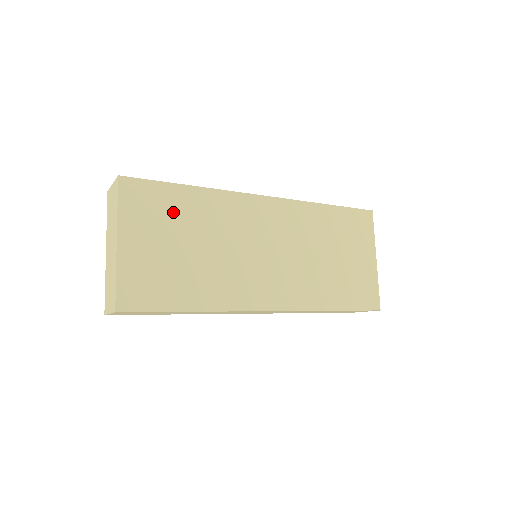
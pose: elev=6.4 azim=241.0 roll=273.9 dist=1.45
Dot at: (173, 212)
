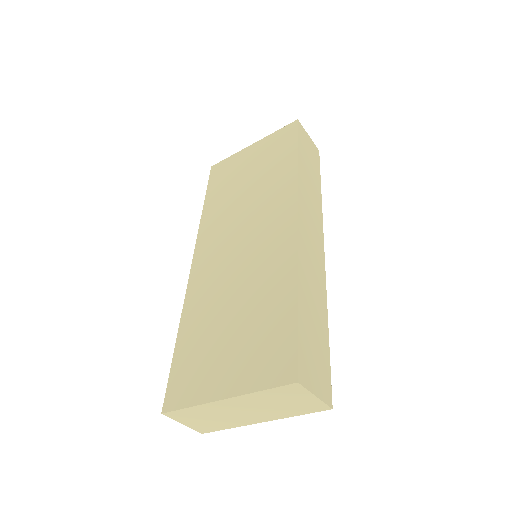
Dot at: occluded
